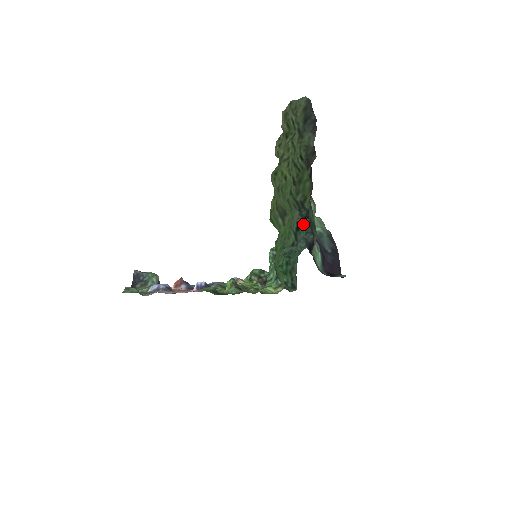
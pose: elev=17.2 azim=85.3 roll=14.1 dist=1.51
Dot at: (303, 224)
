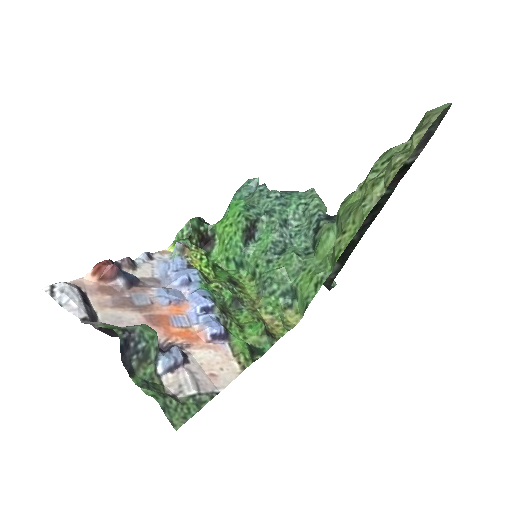
Dot at: (310, 212)
